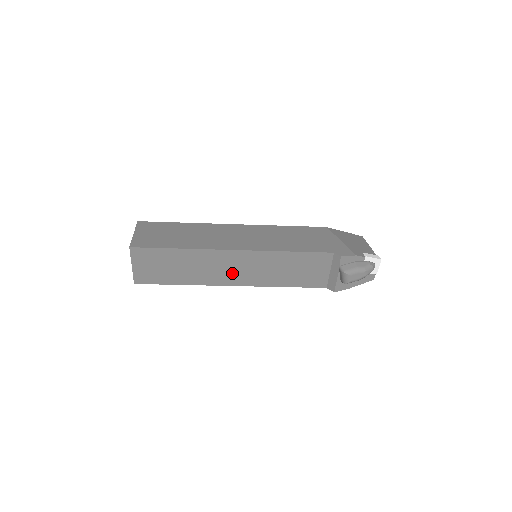
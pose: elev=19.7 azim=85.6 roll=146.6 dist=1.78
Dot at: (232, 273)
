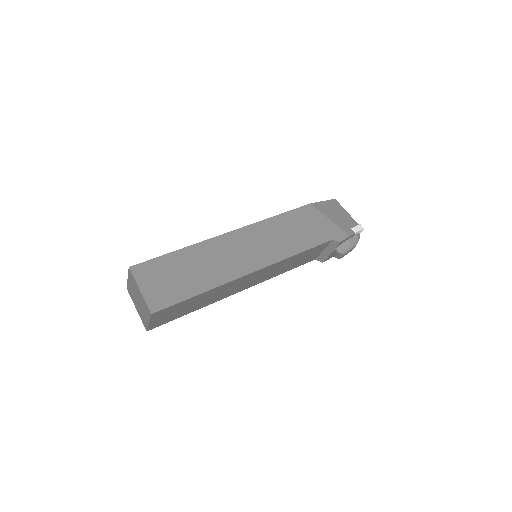
Dot at: (243, 285)
